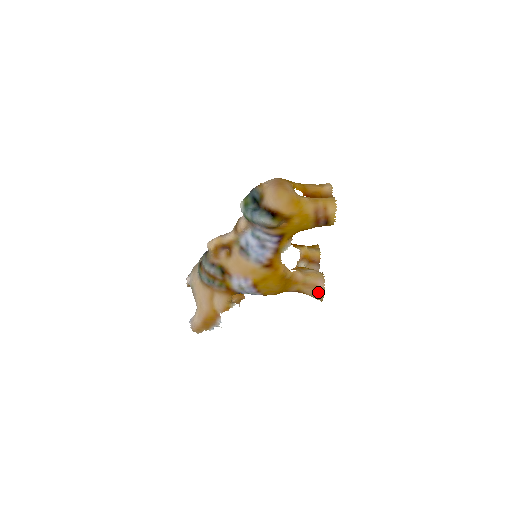
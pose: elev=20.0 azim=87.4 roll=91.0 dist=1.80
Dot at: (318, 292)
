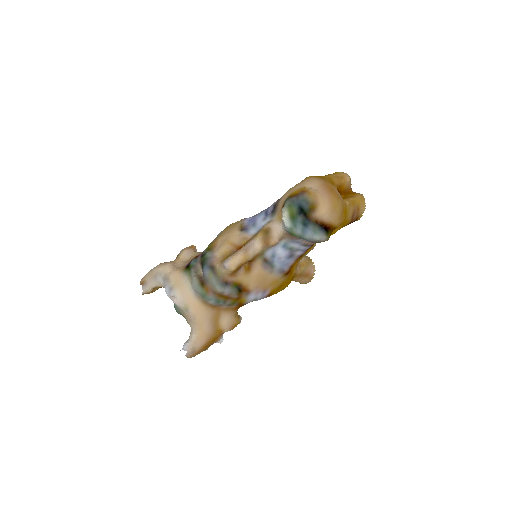
Dot at: (307, 279)
